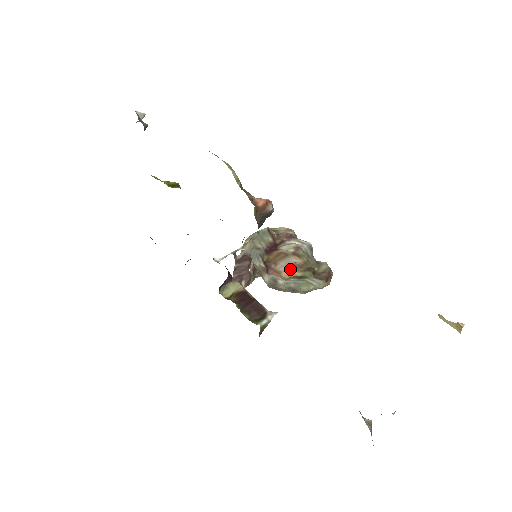
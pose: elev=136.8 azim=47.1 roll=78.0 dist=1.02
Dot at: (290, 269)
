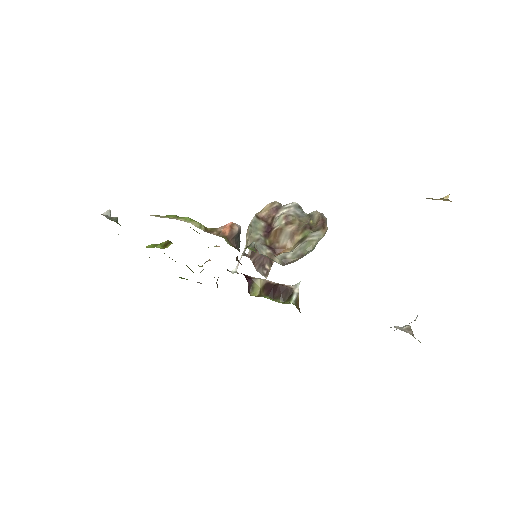
Dot at: (291, 239)
